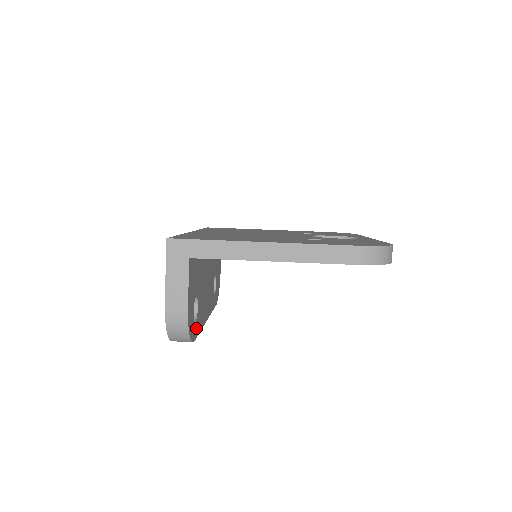
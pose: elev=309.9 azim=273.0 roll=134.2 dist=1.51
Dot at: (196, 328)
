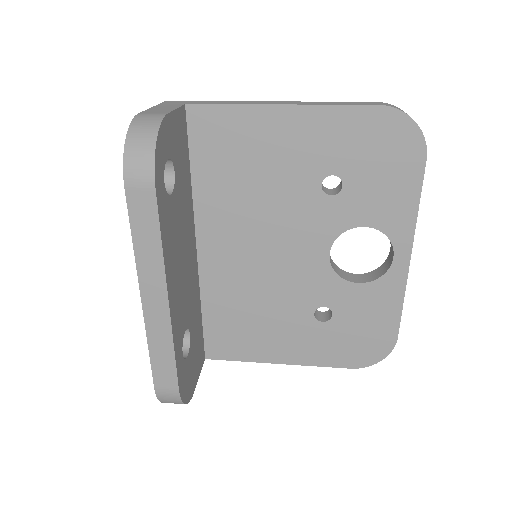
Dot at: (161, 196)
